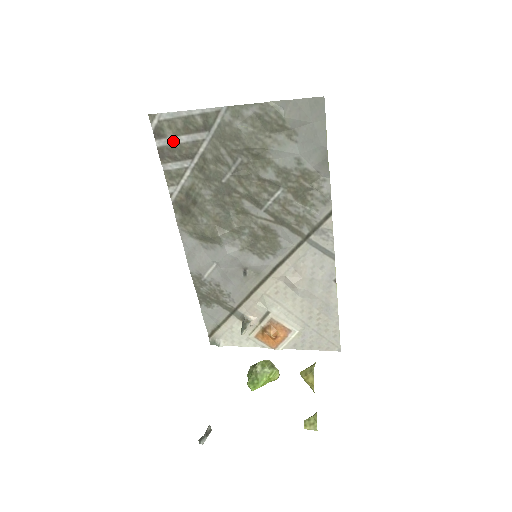
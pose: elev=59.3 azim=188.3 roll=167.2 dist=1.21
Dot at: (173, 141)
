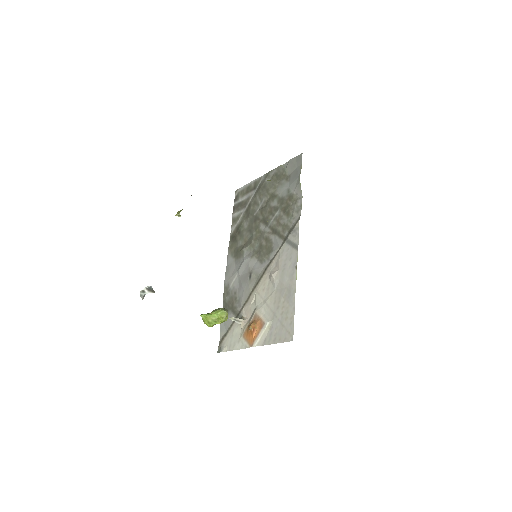
Dot at: (241, 200)
